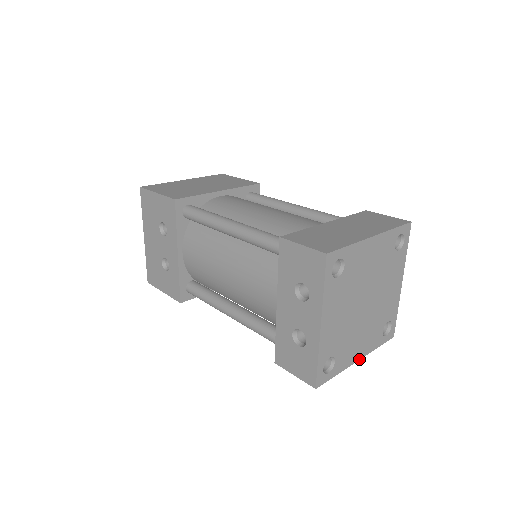
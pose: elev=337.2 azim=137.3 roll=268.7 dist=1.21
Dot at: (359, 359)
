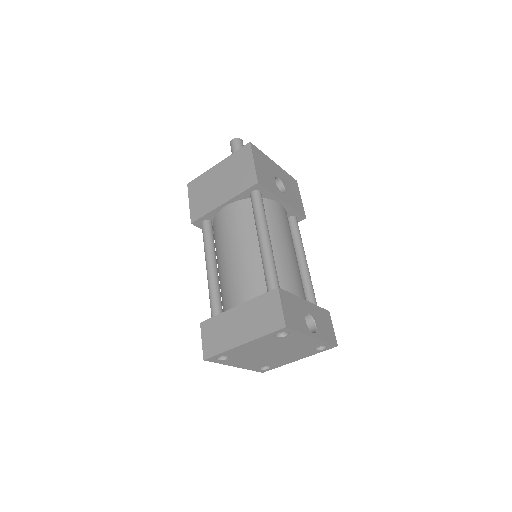
Dot at: (299, 359)
